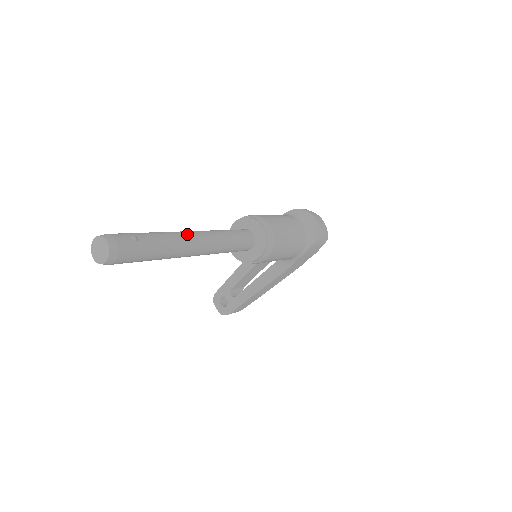
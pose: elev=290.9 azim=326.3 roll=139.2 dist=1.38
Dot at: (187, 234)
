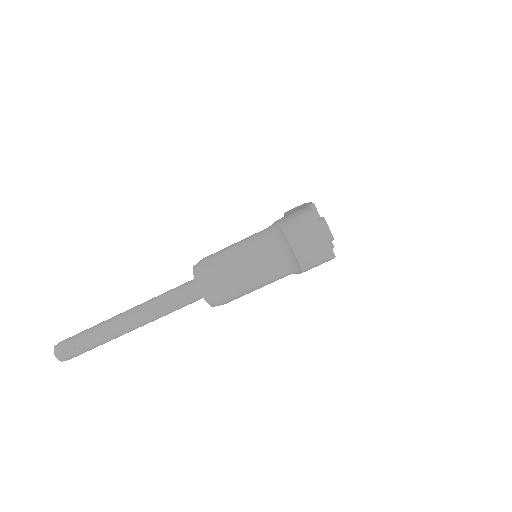
Dot at: (119, 325)
